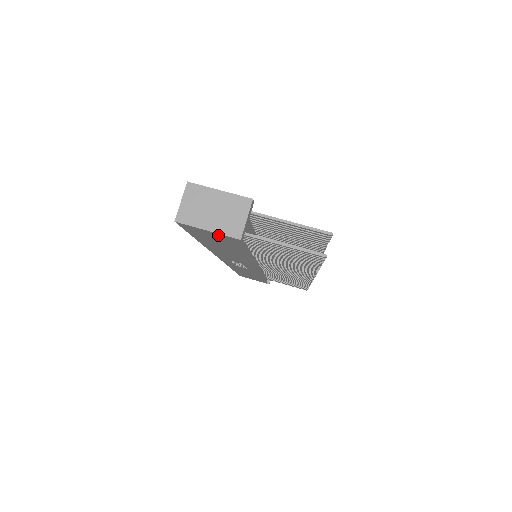
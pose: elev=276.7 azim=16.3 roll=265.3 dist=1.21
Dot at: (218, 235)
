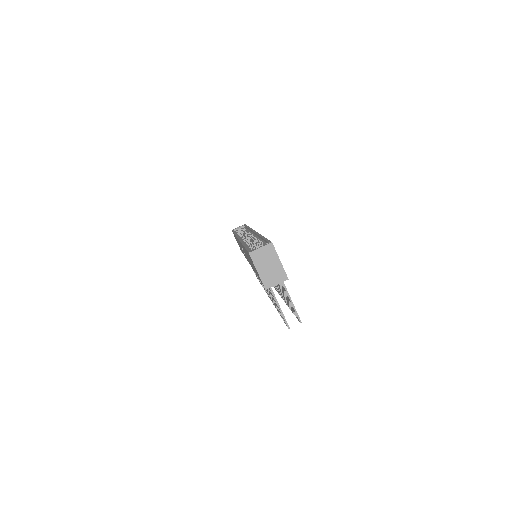
Dot at: occluded
